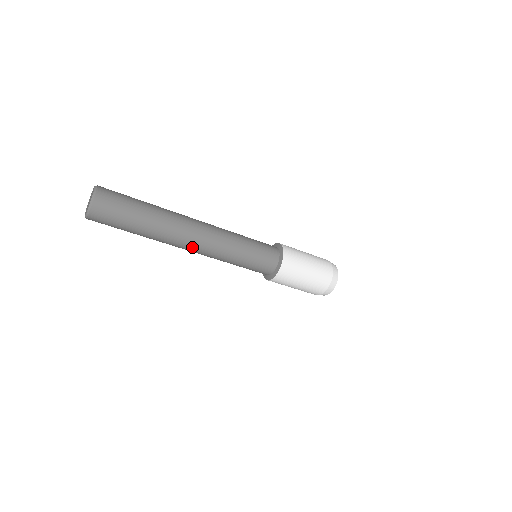
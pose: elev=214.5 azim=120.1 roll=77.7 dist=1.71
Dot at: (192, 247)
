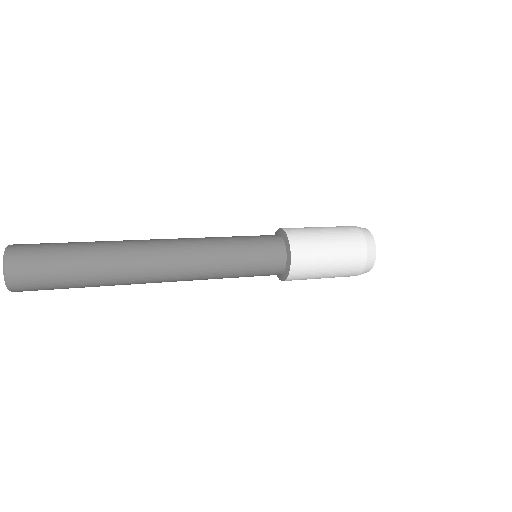
Dot at: (163, 277)
